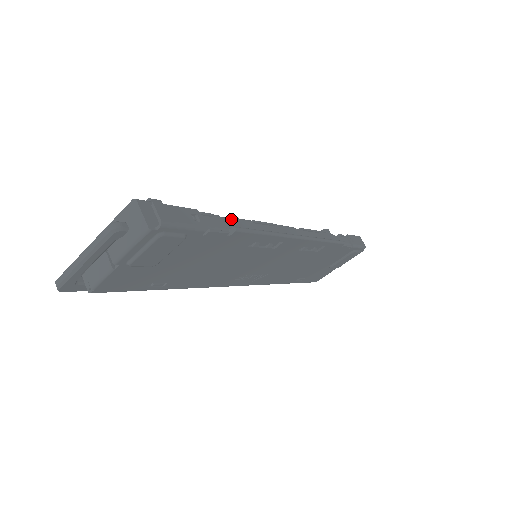
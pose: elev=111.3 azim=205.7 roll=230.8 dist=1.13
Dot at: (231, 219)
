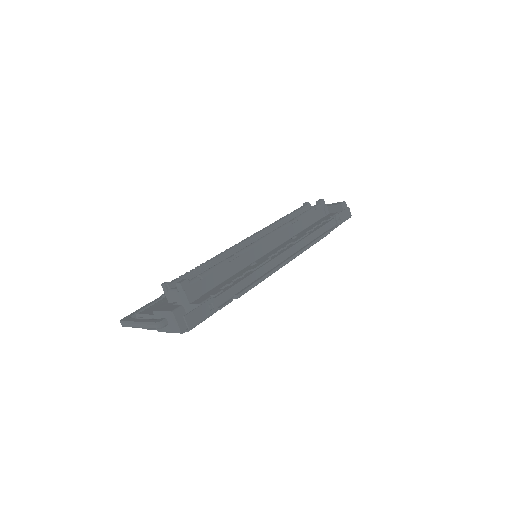
Dot at: (238, 257)
